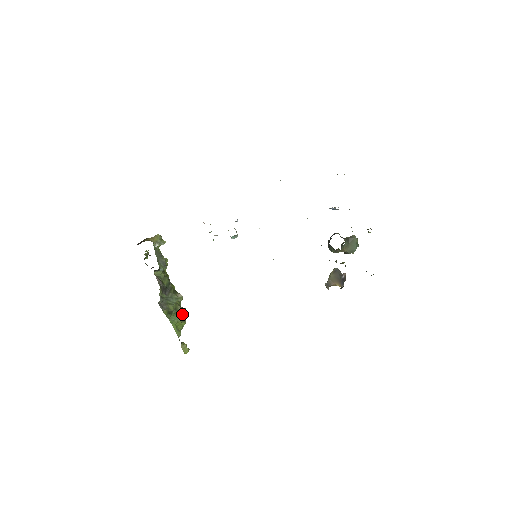
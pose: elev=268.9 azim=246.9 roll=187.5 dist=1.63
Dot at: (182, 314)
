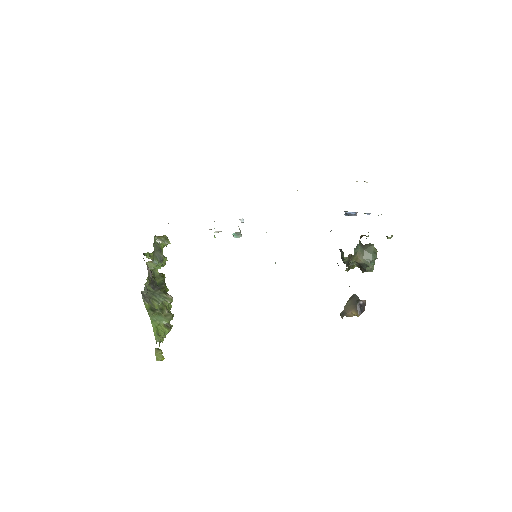
Dot at: (167, 317)
